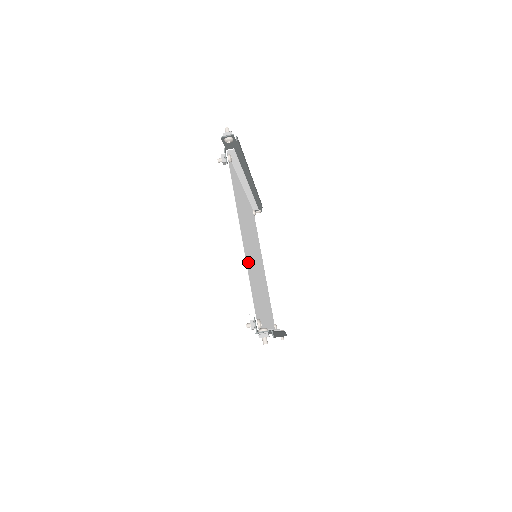
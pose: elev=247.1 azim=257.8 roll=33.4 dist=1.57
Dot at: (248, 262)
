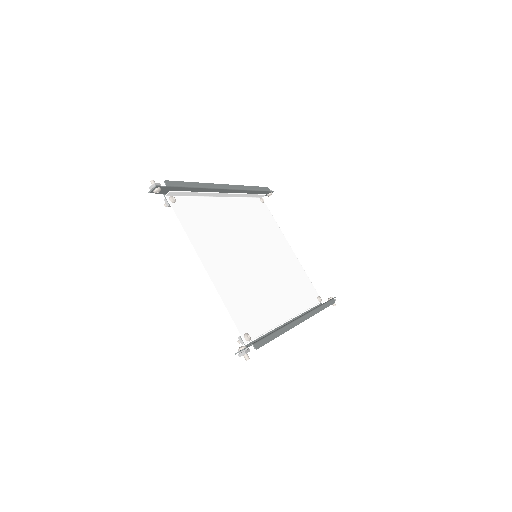
Dot at: (224, 283)
